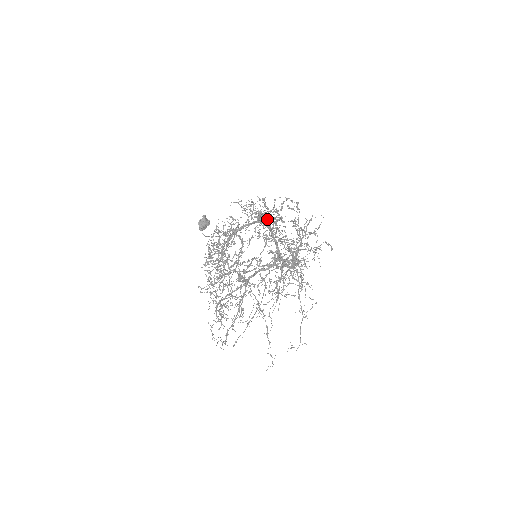
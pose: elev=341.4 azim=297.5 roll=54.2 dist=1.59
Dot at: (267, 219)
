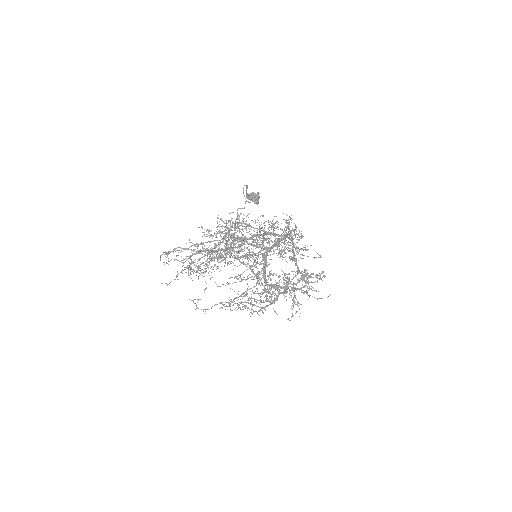
Dot at: (291, 243)
